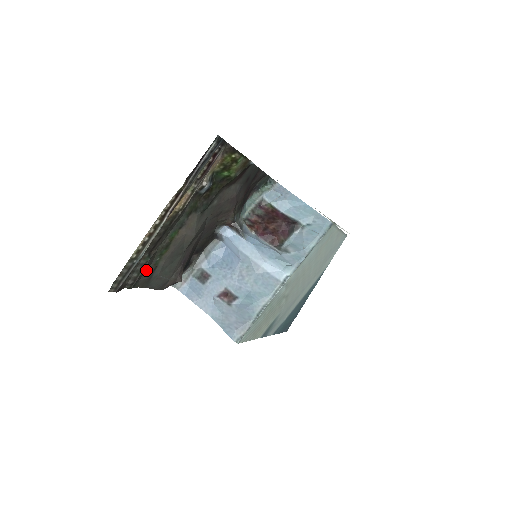
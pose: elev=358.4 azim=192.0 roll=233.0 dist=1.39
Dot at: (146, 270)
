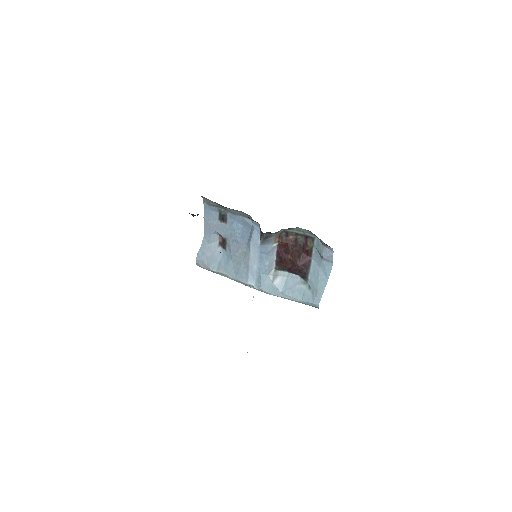
Dot at: occluded
